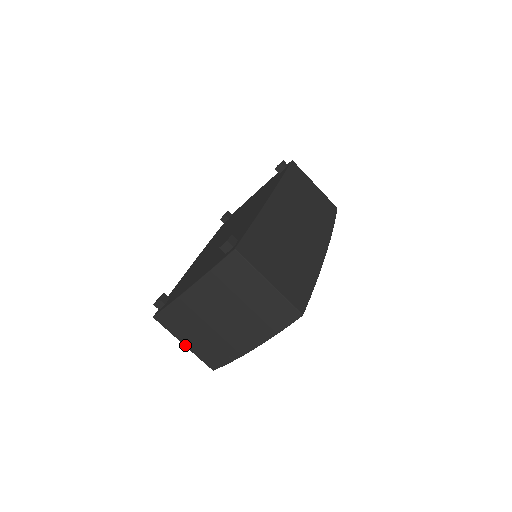
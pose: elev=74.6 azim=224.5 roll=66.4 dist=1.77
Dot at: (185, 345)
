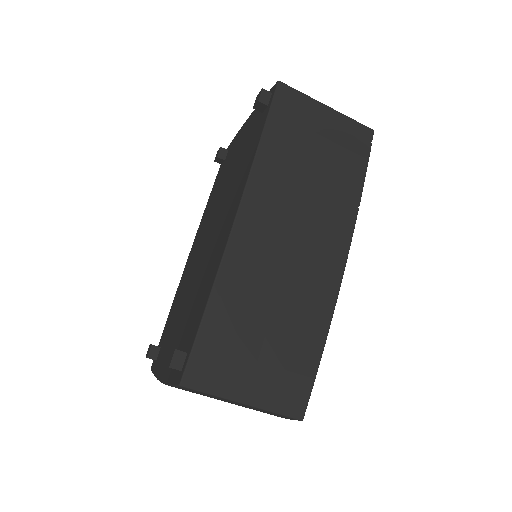
Dot at: occluded
